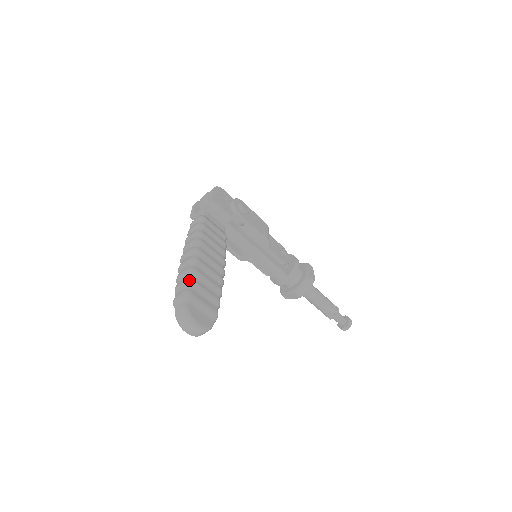
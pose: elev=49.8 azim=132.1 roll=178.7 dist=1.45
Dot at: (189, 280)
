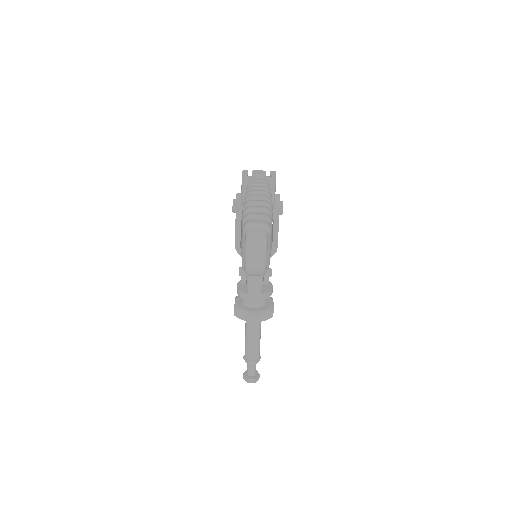
Dot at: (270, 217)
